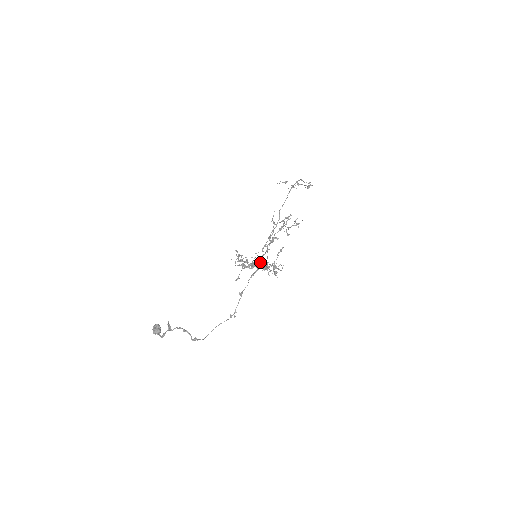
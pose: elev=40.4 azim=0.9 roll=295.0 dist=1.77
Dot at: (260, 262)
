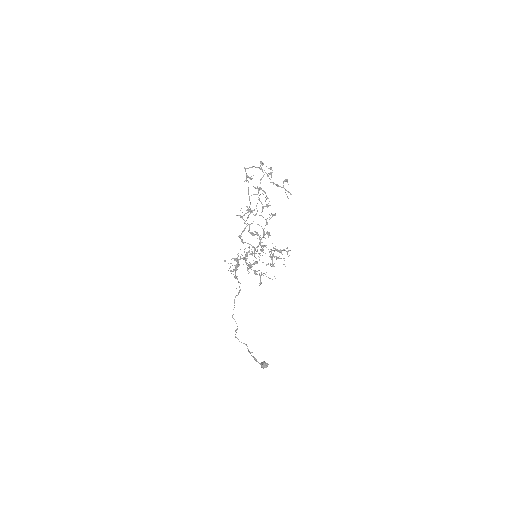
Dot at: (254, 254)
